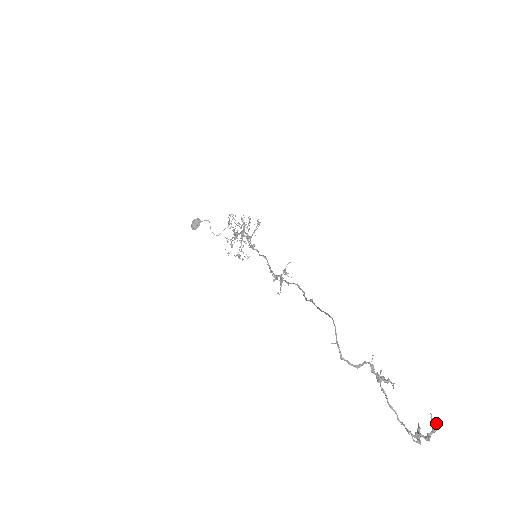
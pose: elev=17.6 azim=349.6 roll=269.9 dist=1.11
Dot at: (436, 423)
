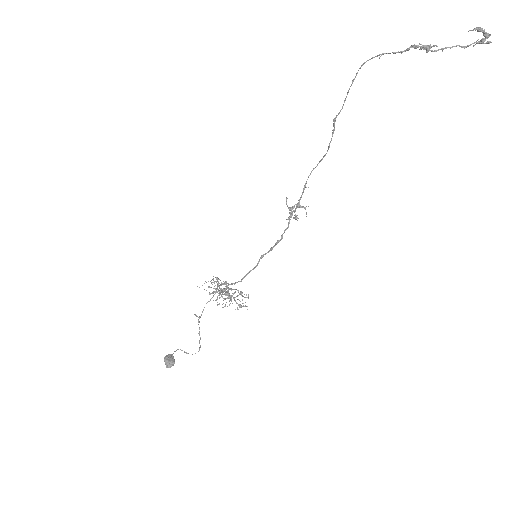
Dot at: (477, 28)
